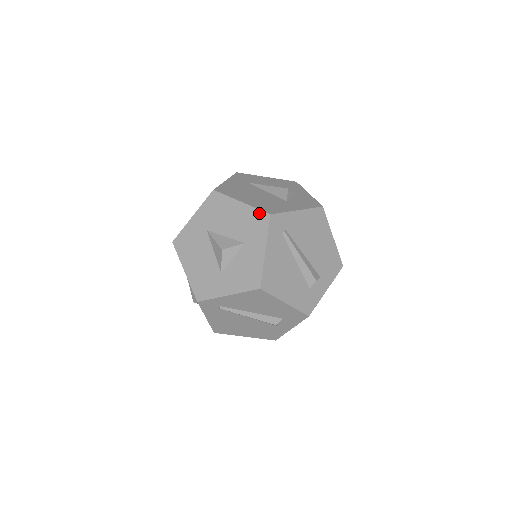
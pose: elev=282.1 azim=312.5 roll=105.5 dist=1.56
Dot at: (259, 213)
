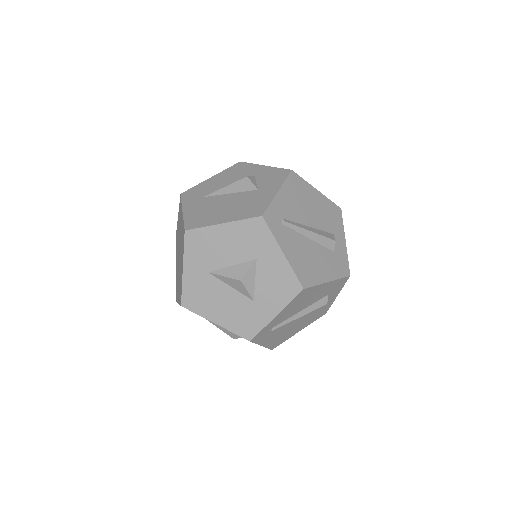
Dot at: (250, 222)
